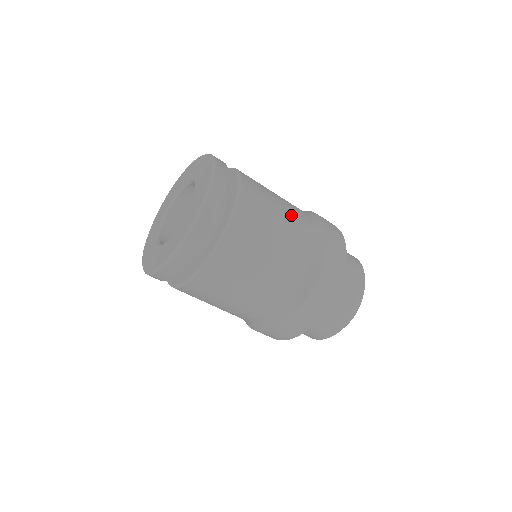
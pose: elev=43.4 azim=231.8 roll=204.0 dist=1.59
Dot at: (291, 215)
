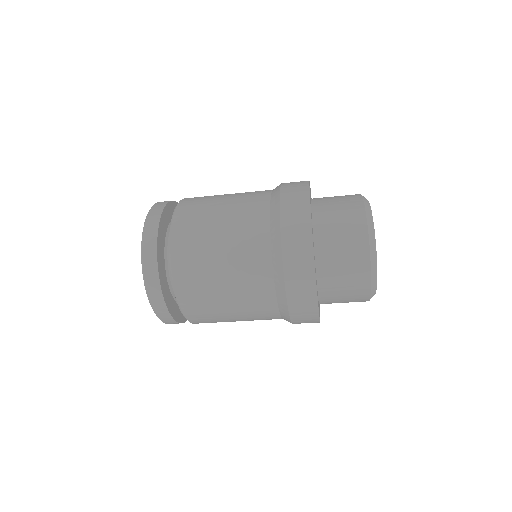
Dot at: (237, 201)
